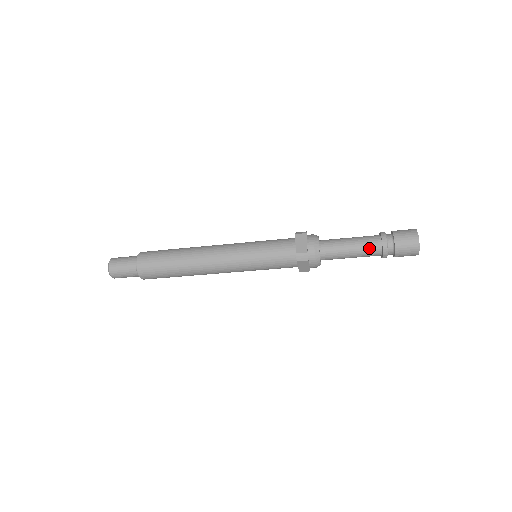
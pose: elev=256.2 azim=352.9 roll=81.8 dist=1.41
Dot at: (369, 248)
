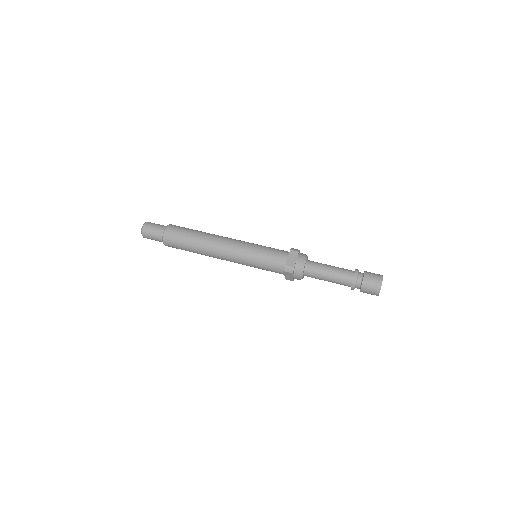
Dot at: (342, 279)
